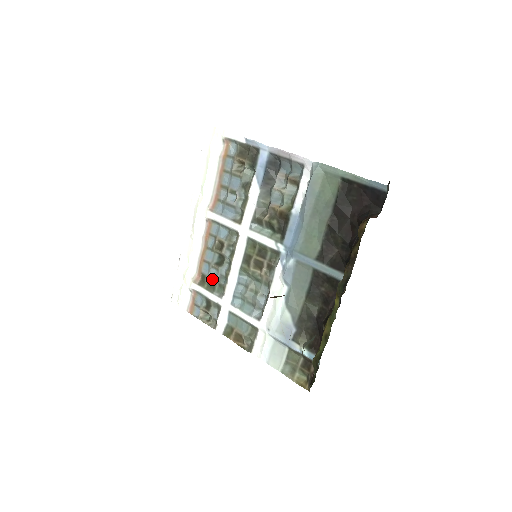
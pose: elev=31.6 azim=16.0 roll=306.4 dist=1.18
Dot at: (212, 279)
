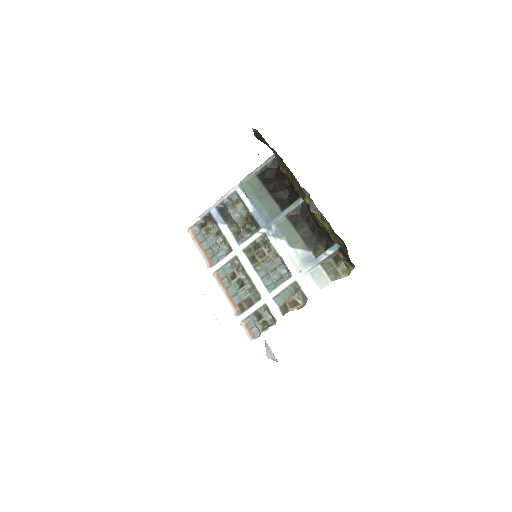
Dot at: (246, 298)
